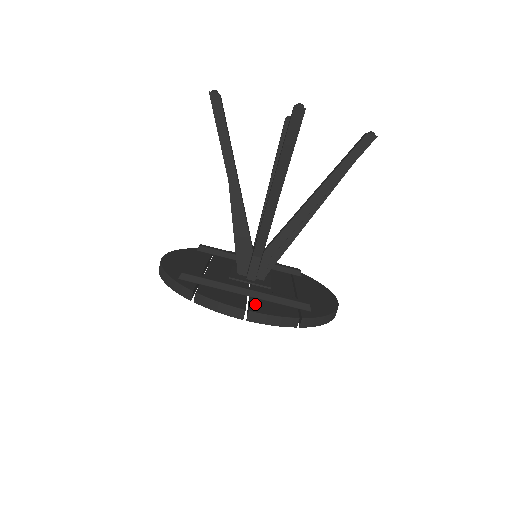
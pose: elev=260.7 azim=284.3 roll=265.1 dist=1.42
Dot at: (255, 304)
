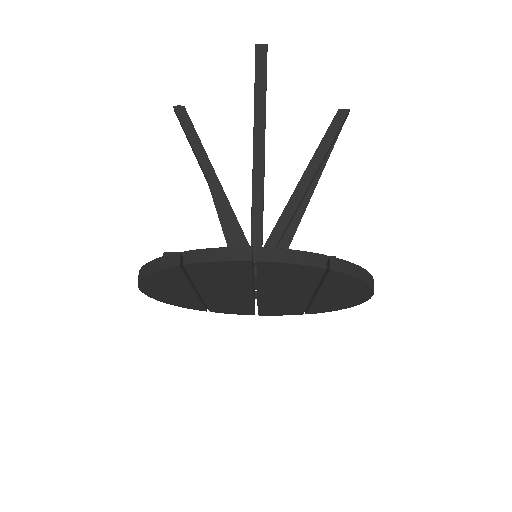
Dot at: occluded
